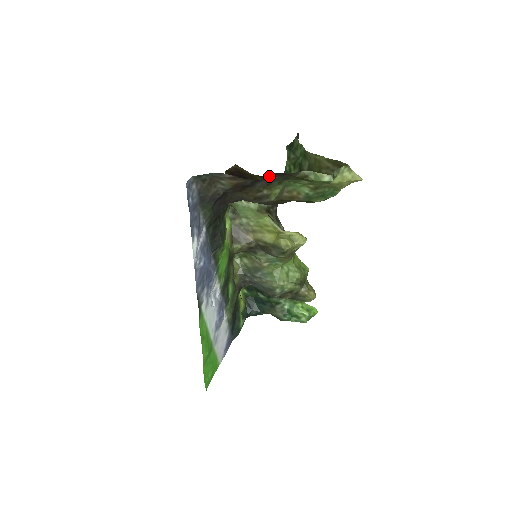
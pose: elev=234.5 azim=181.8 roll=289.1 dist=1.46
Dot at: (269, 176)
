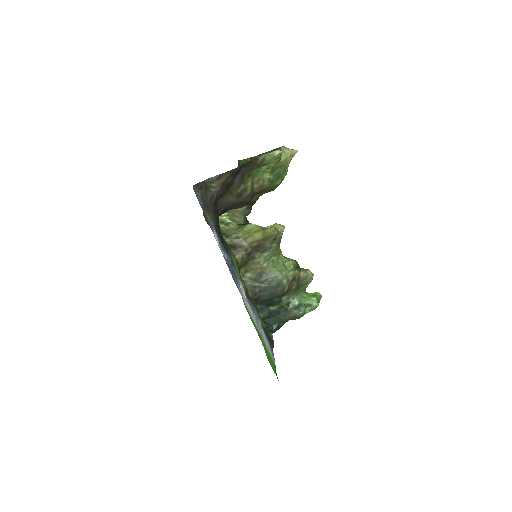
Dot at: (241, 169)
